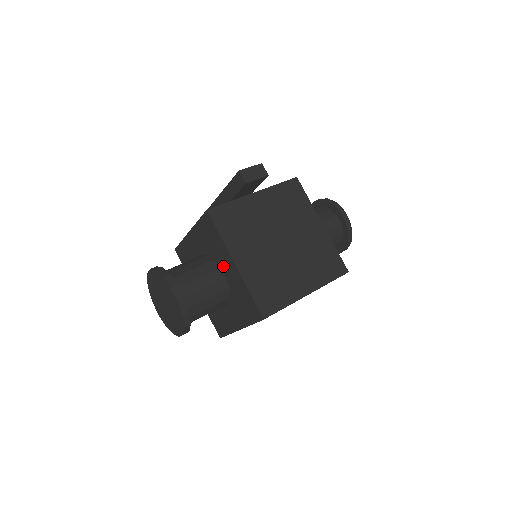
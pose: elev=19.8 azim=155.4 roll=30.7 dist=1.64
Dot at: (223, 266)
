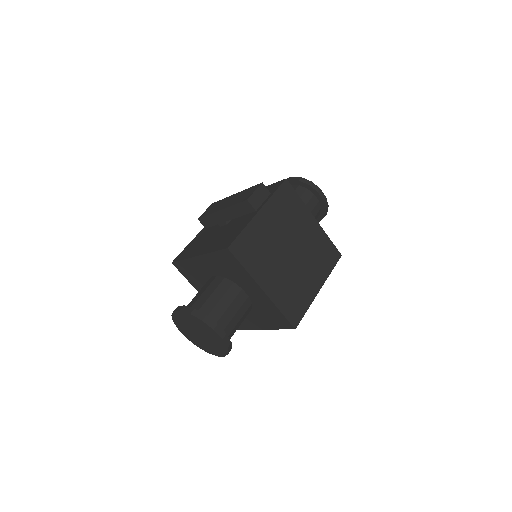
Dot at: (246, 289)
